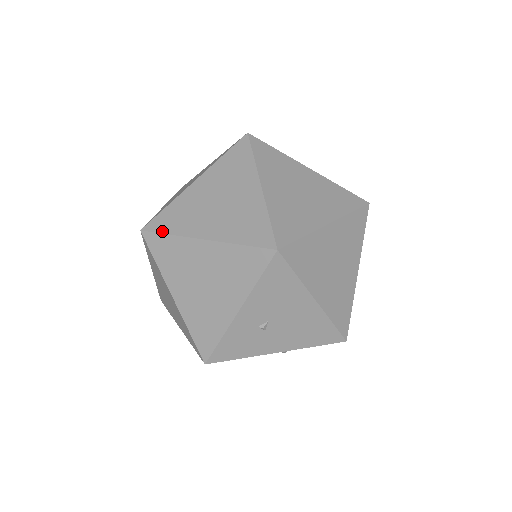
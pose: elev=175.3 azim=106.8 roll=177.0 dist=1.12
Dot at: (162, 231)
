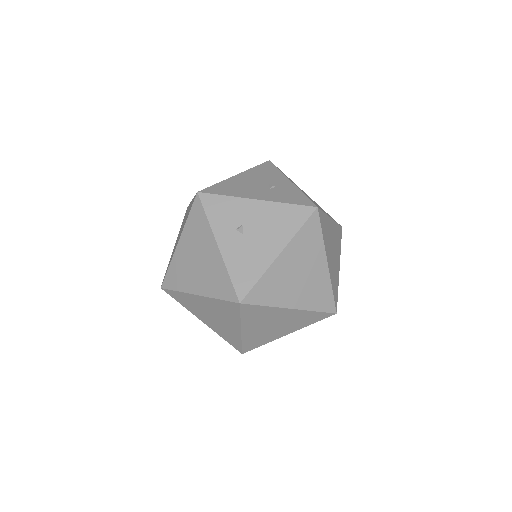
Dot at: (176, 300)
